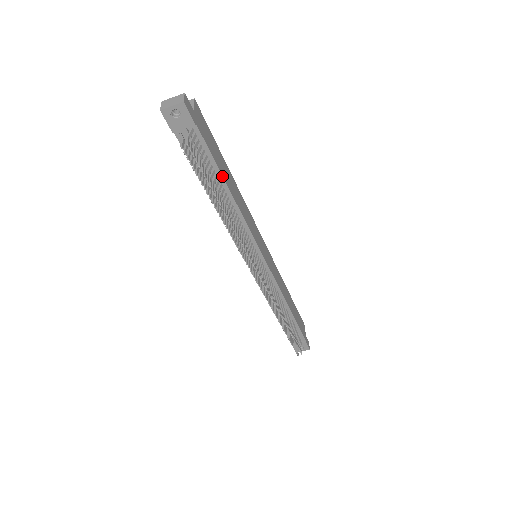
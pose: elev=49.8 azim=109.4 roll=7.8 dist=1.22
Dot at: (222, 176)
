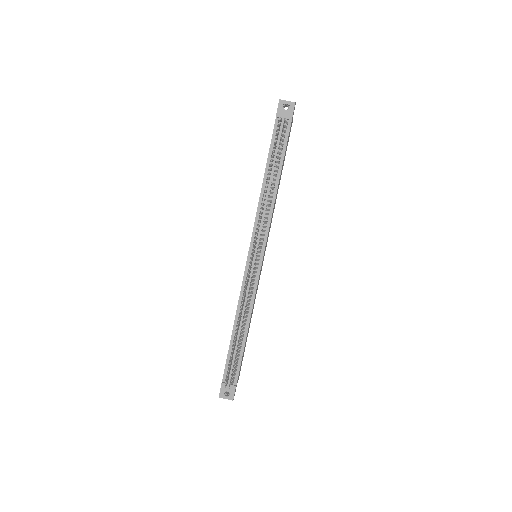
Dot at: (282, 165)
